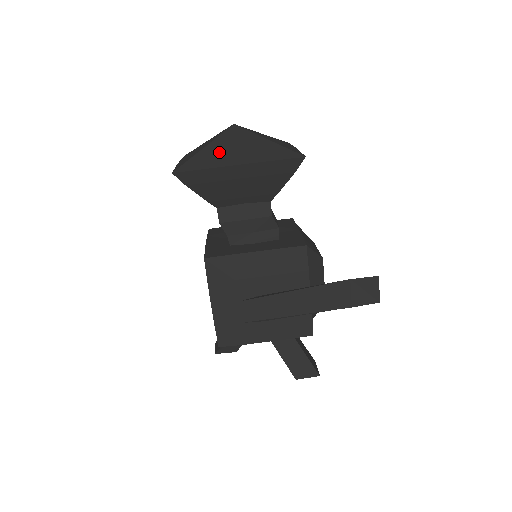
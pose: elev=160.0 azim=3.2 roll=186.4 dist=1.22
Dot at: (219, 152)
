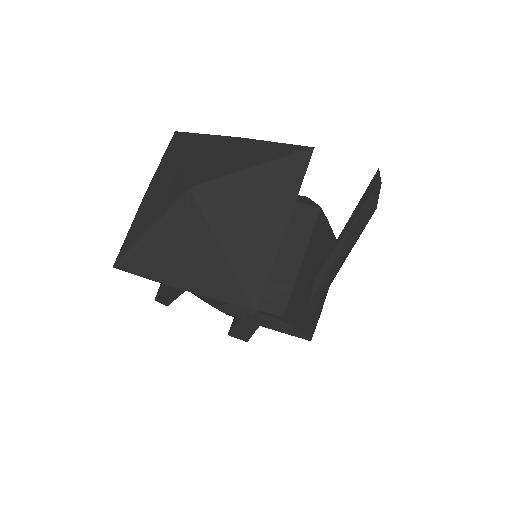
Dot at: (246, 235)
